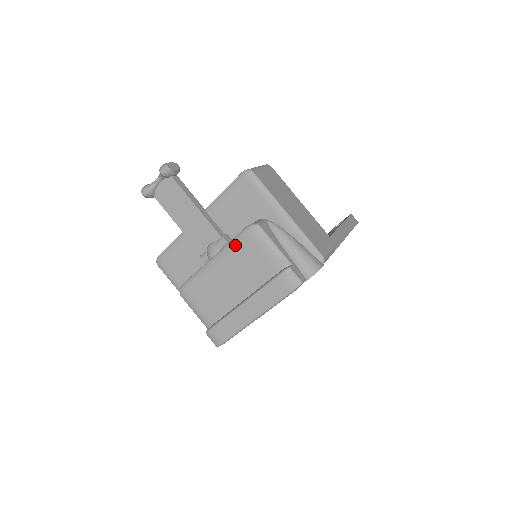
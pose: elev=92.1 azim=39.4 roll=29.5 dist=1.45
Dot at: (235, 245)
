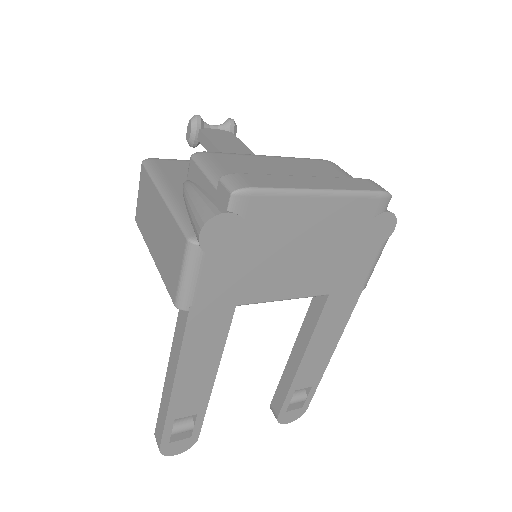
Dot at: (305, 159)
